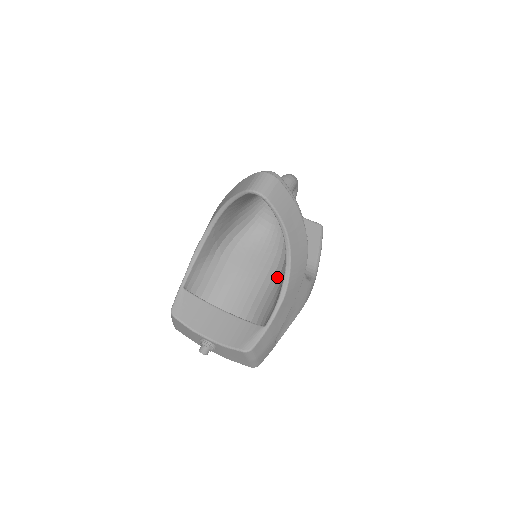
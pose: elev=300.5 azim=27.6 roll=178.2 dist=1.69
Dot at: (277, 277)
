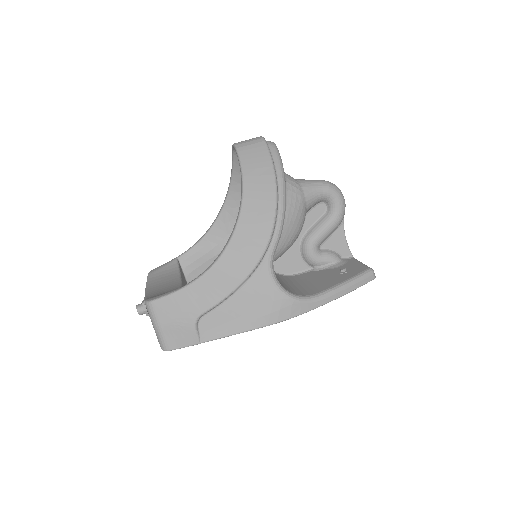
Dot at: occluded
